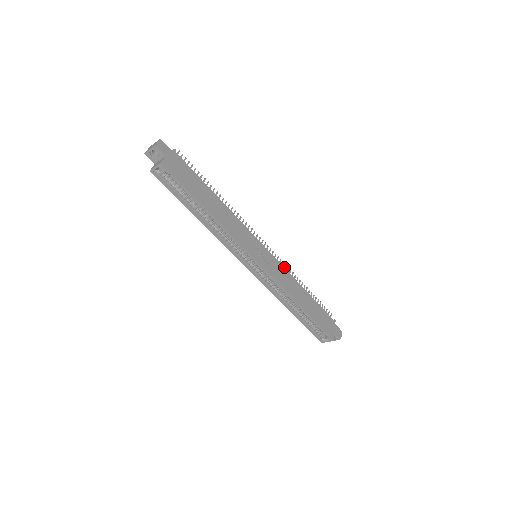
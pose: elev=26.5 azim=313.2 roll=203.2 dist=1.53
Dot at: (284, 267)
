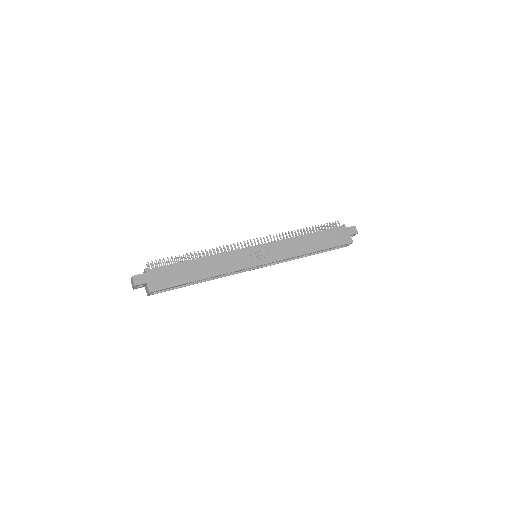
Dot at: (280, 237)
